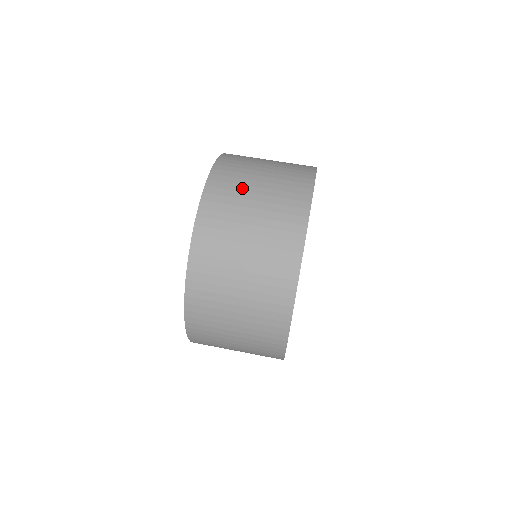
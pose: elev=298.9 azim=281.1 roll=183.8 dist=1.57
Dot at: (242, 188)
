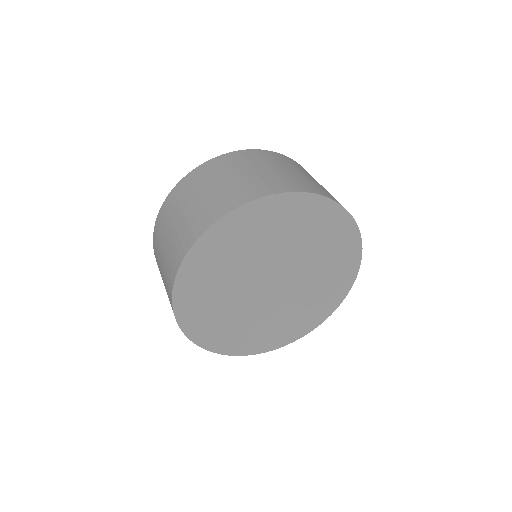
Dot at: occluded
